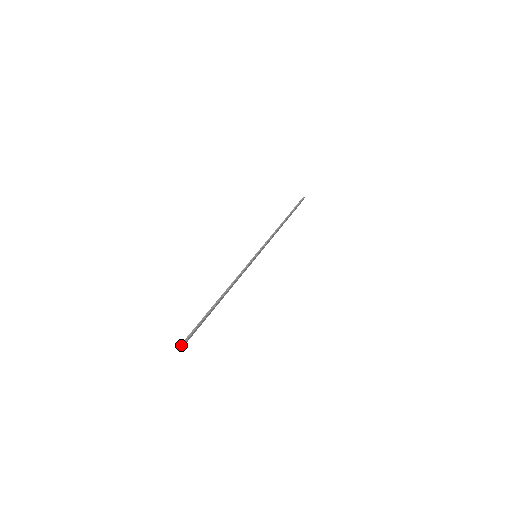
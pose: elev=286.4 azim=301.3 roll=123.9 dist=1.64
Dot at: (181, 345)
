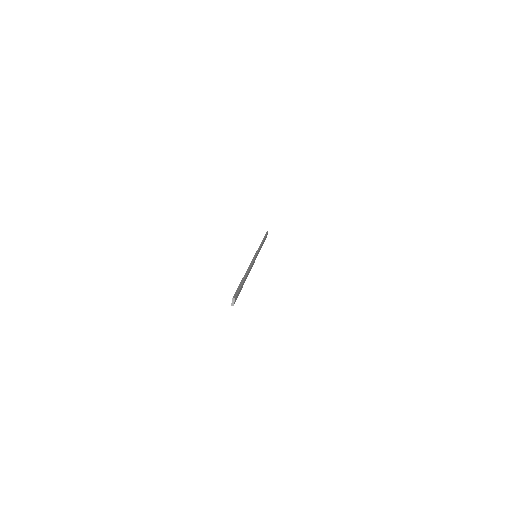
Dot at: (233, 298)
